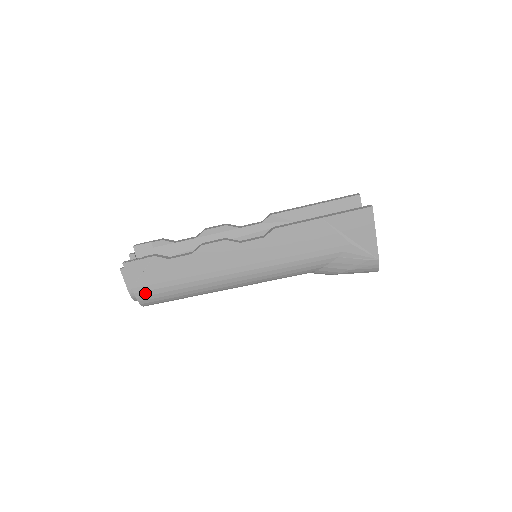
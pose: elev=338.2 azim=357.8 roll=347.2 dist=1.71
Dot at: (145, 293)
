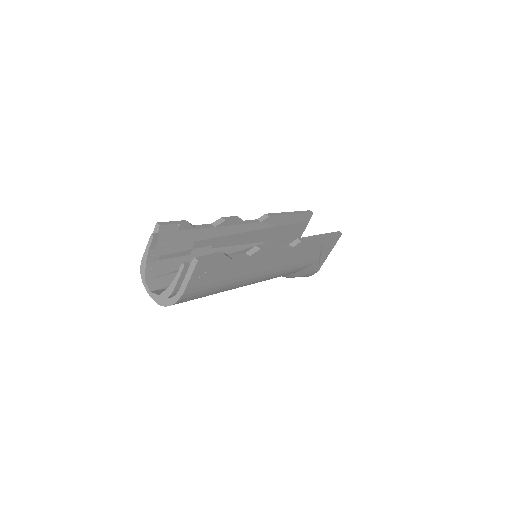
Dot at: (190, 294)
